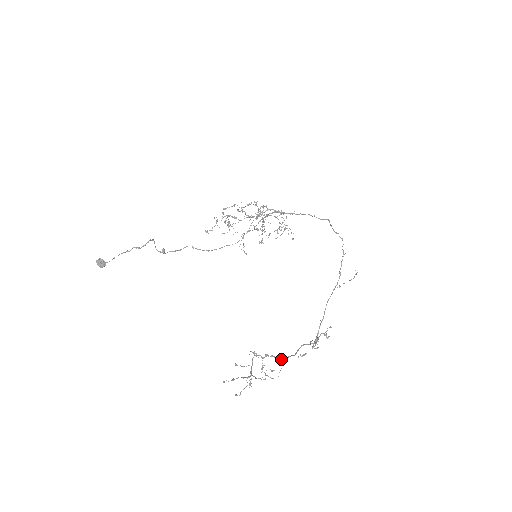
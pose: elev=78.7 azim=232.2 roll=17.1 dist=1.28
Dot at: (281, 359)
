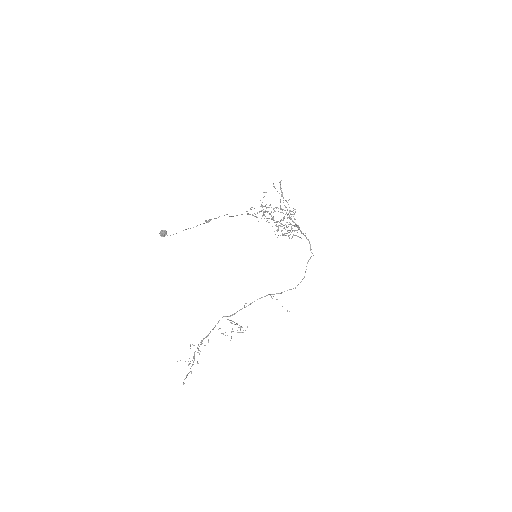
Dot at: occluded
